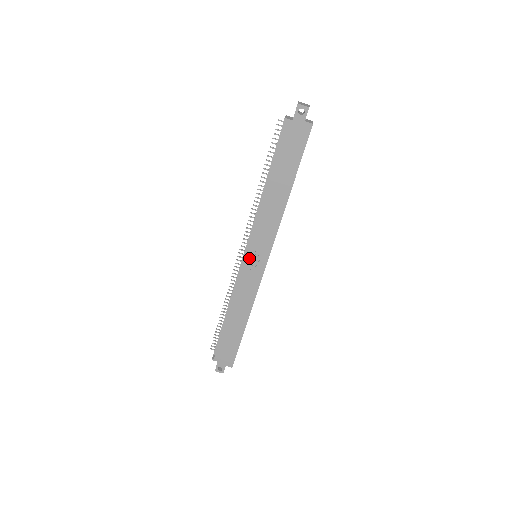
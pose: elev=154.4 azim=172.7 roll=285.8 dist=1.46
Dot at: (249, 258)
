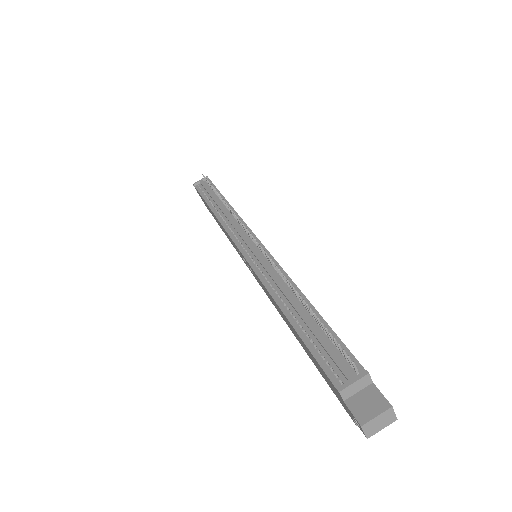
Dot at: (242, 255)
